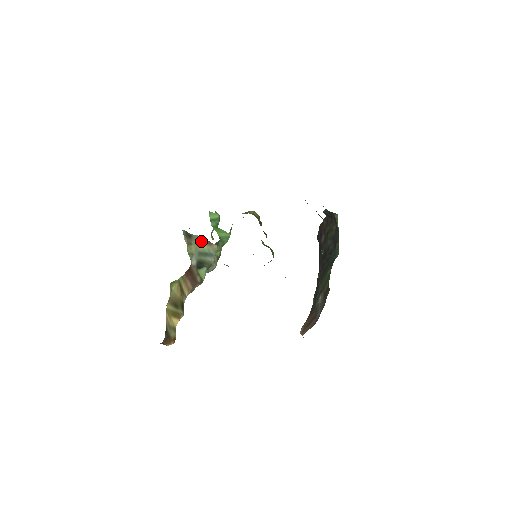
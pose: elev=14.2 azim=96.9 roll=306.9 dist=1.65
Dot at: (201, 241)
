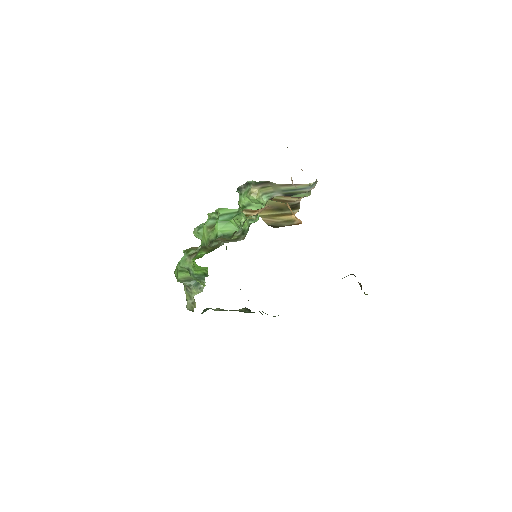
Dot at: (281, 185)
